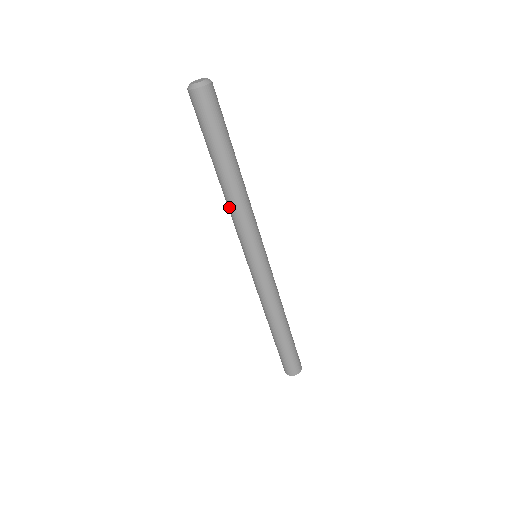
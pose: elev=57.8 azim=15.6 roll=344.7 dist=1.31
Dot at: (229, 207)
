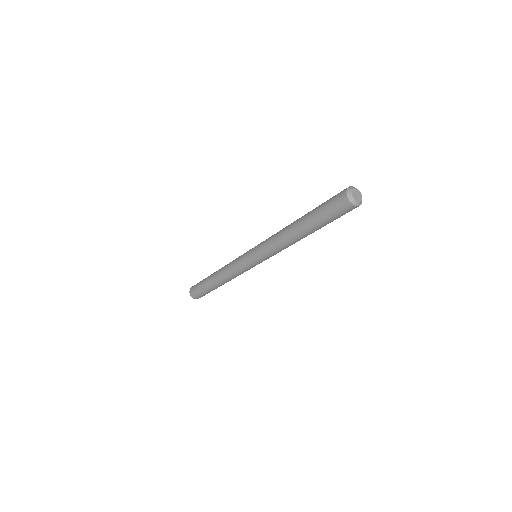
Dot at: (279, 234)
